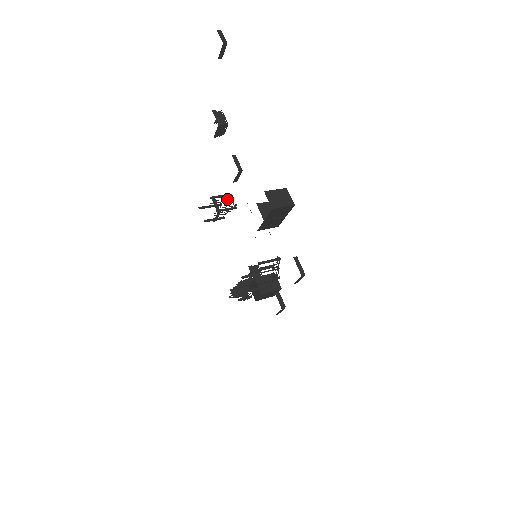
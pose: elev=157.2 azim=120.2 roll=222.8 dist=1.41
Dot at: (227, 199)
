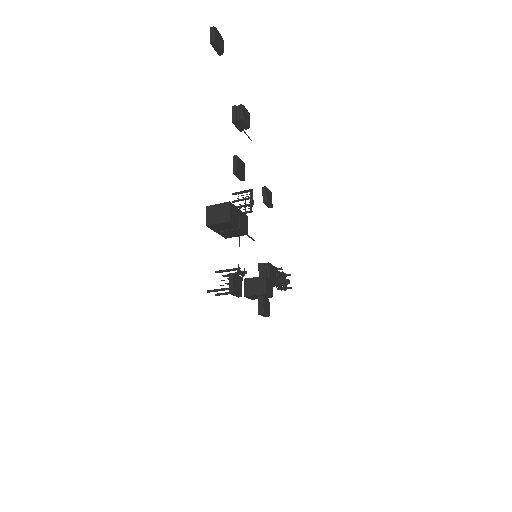
Dot at: (251, 194)
